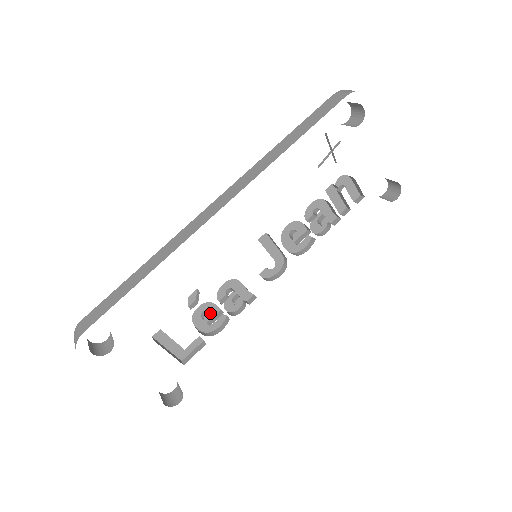
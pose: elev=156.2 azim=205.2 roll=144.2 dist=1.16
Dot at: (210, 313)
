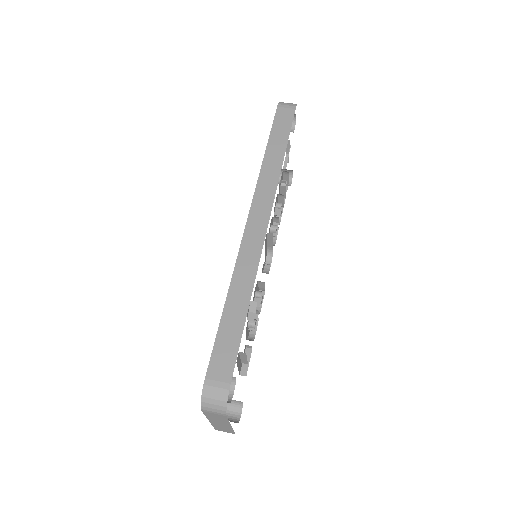
Dot at: occluded
